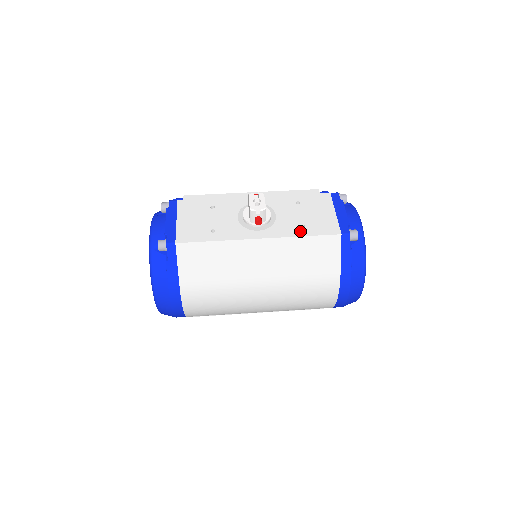
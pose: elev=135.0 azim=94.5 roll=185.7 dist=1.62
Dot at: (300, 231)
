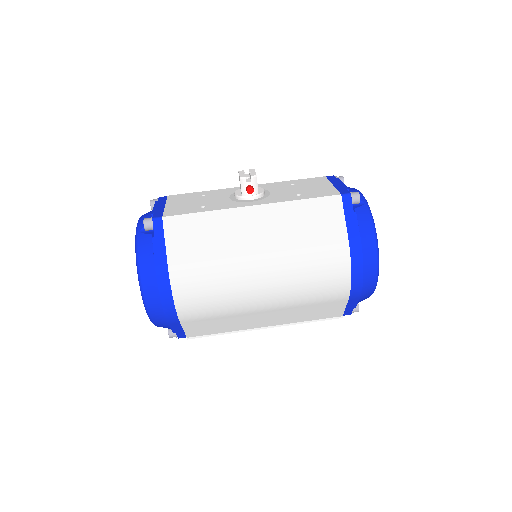
Dot at: (296, 197)
